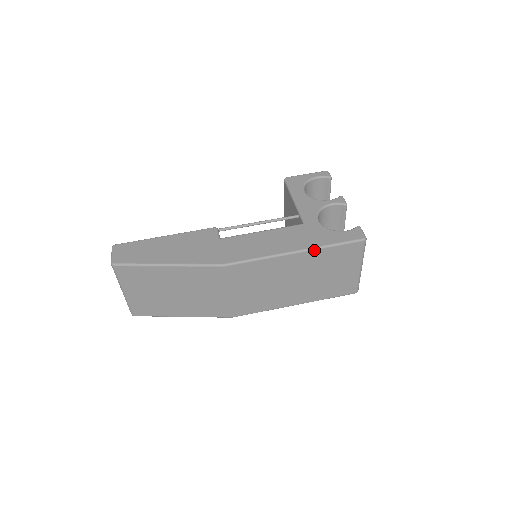
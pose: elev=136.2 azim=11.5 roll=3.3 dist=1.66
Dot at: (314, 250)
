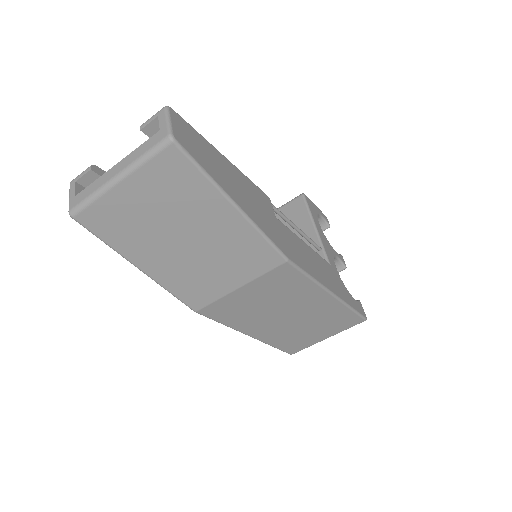
Dot at: (341, 303)
